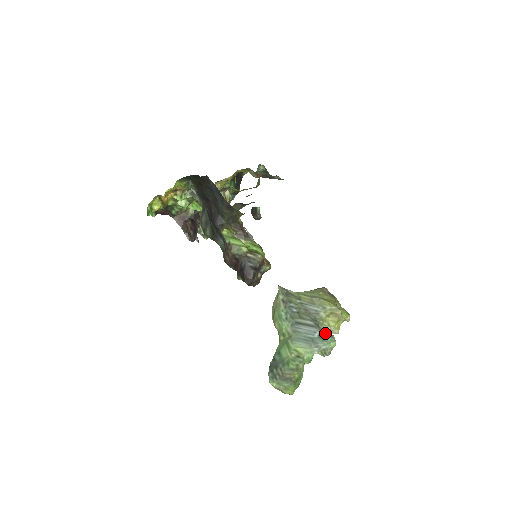
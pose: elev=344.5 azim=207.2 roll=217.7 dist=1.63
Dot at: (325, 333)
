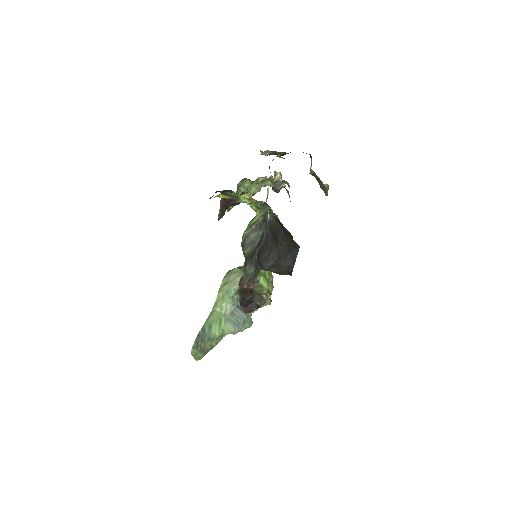
Dot at: (249, 319)
